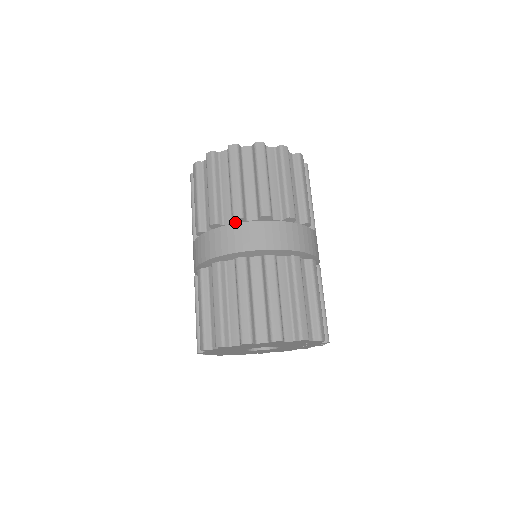
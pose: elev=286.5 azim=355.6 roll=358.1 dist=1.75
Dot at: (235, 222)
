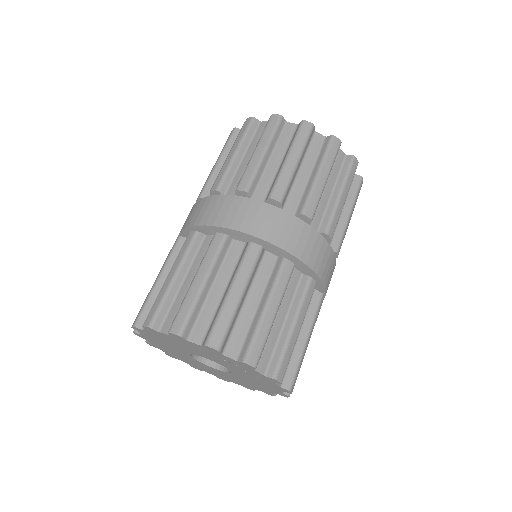
Dot at: occluded
